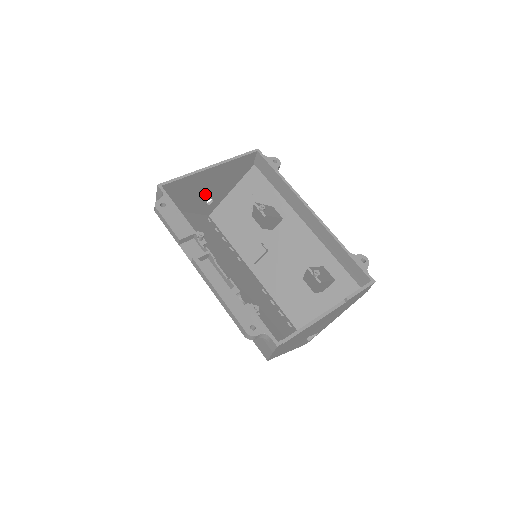
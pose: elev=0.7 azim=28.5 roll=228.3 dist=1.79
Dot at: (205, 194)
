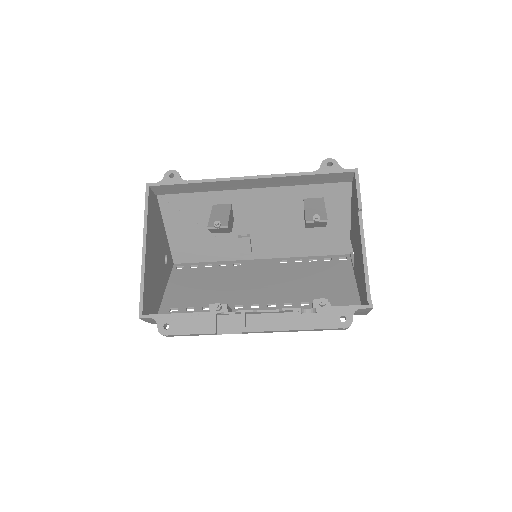
Dot at: (160, 263)
